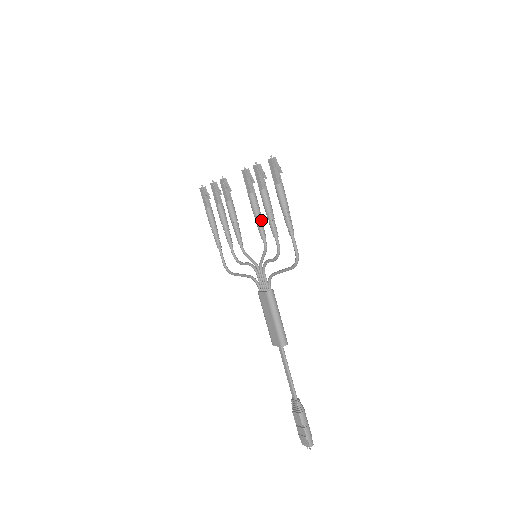
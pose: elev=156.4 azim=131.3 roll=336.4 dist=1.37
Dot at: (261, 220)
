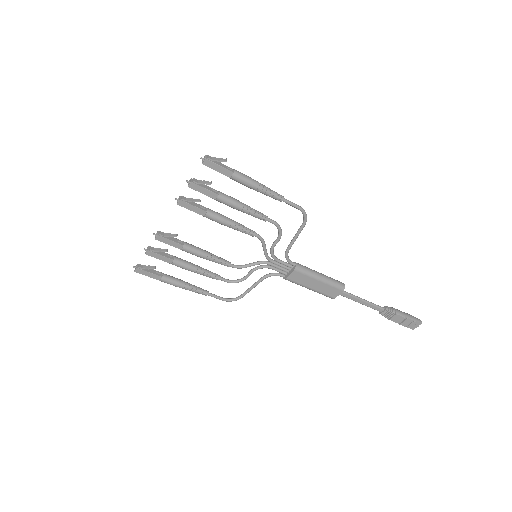
Dot at: (236, 223)
